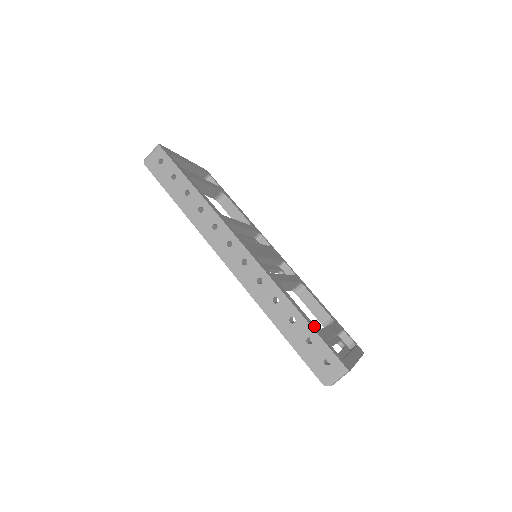
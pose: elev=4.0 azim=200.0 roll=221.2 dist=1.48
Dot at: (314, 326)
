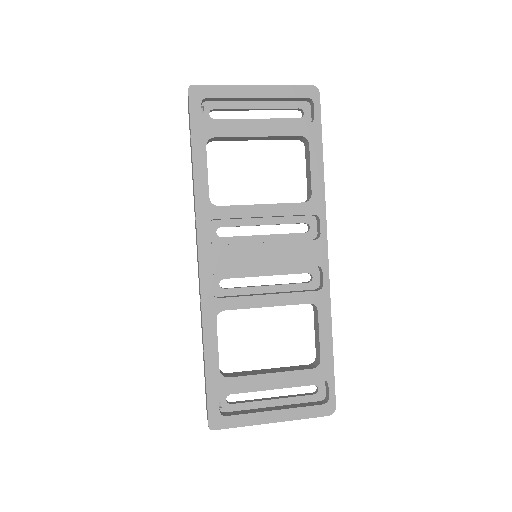
Dot at: (215, 373)
